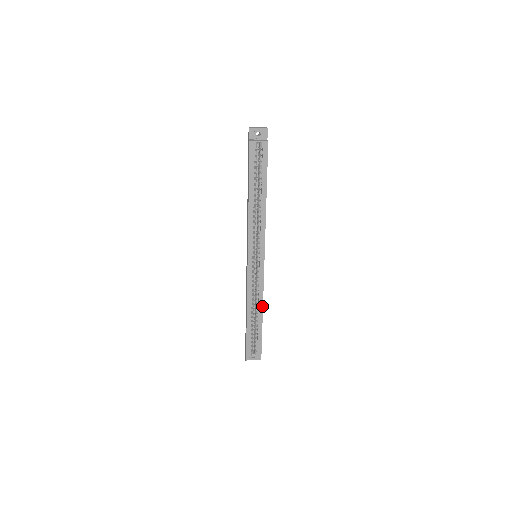
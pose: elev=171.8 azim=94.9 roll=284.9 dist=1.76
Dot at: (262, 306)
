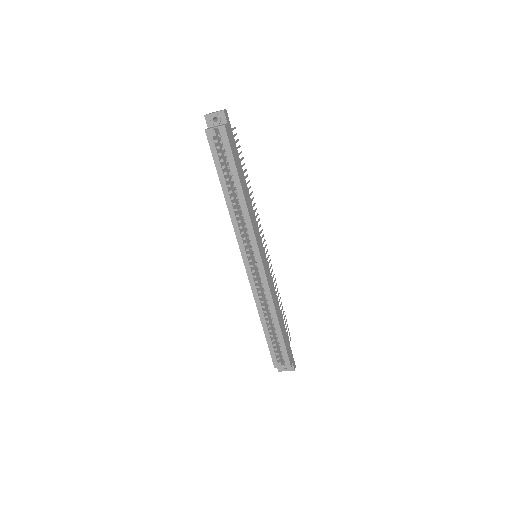
Dot at: (275, 311)
